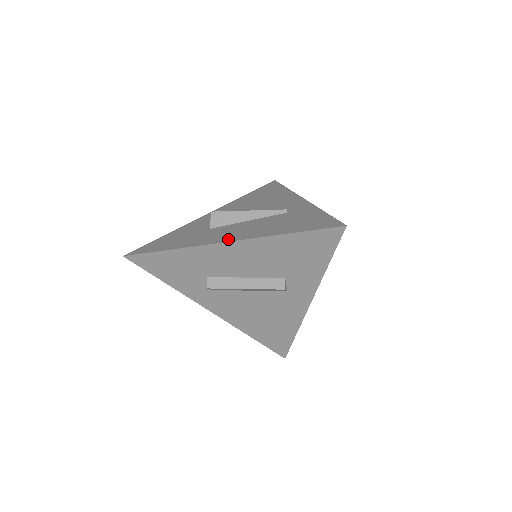
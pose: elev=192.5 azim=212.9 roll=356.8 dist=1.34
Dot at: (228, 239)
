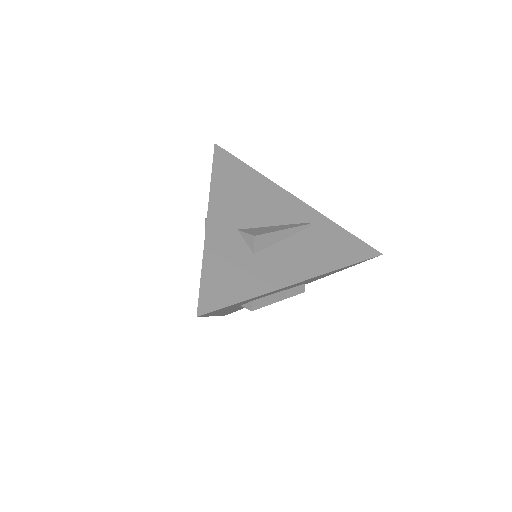
Dot at: (302, 276)
